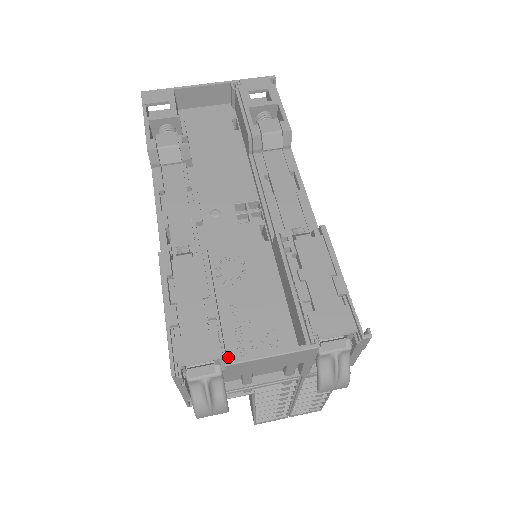
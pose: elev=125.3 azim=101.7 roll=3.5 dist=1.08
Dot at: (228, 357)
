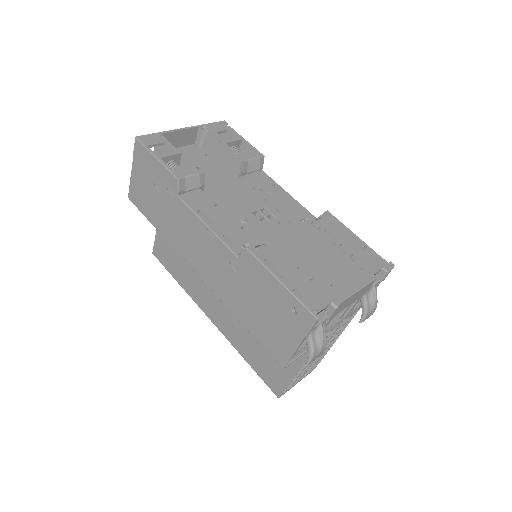
Dot at: occluded
